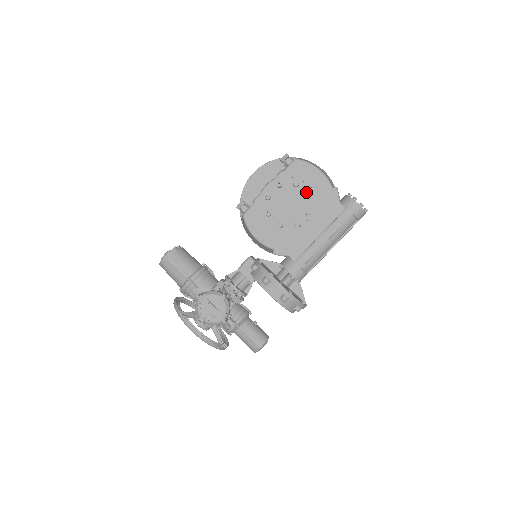
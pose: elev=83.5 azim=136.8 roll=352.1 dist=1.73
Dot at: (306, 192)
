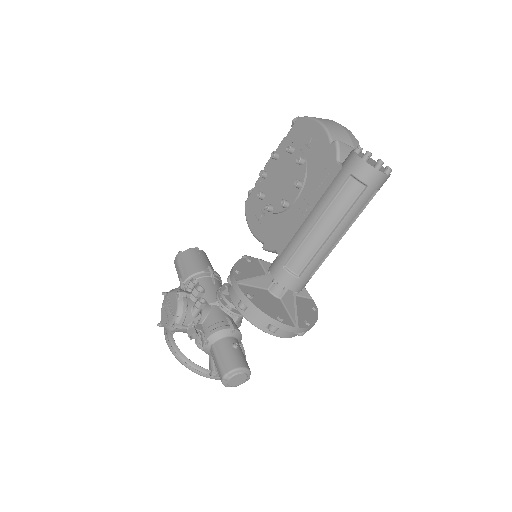
Dot at: occluded
